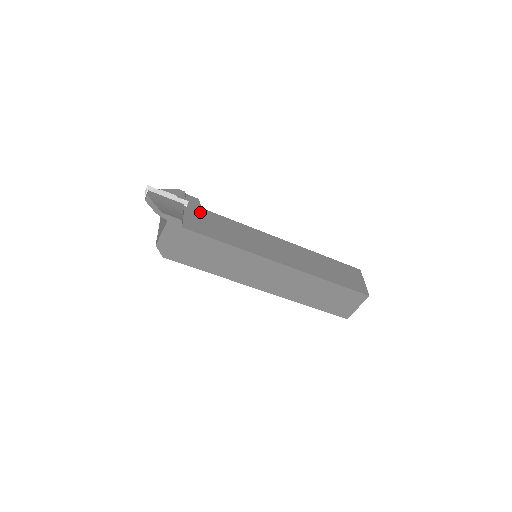
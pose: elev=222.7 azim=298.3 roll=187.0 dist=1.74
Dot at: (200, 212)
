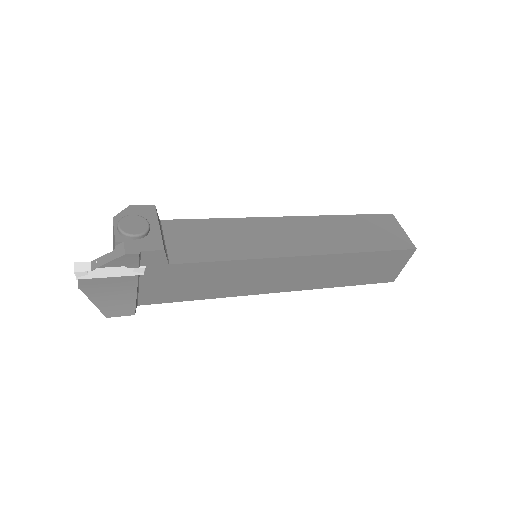
Dot at: (165, 273)
